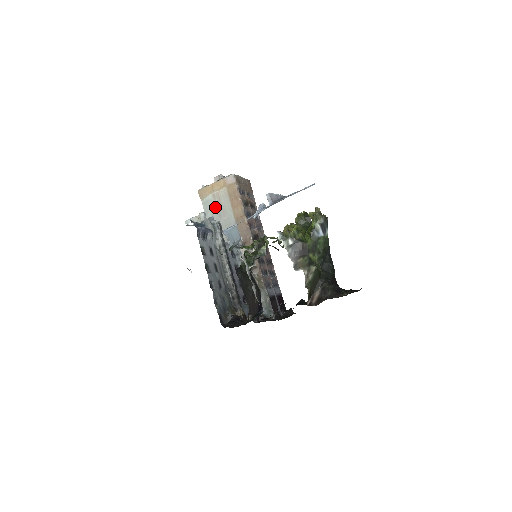
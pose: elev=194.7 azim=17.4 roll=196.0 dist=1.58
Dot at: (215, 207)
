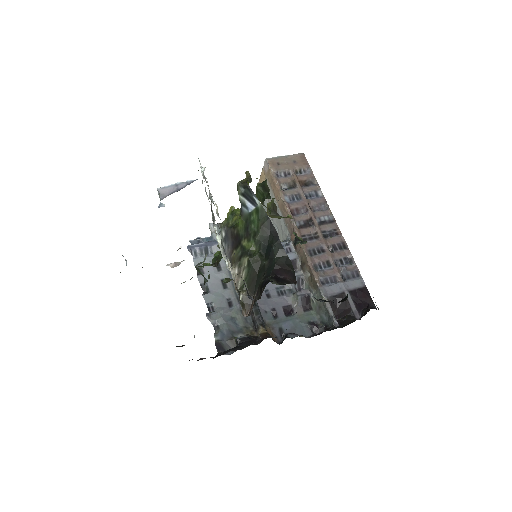
Dot at: occluded
